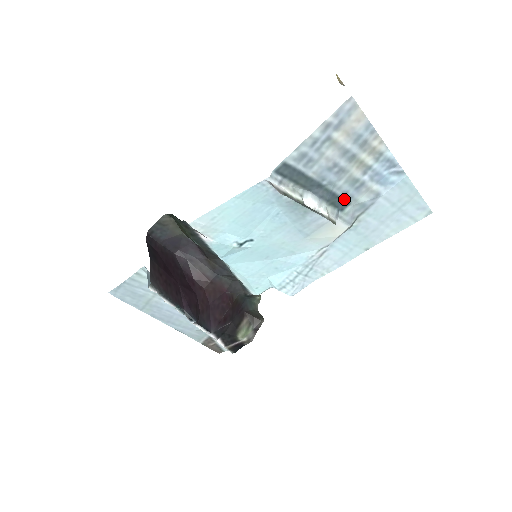
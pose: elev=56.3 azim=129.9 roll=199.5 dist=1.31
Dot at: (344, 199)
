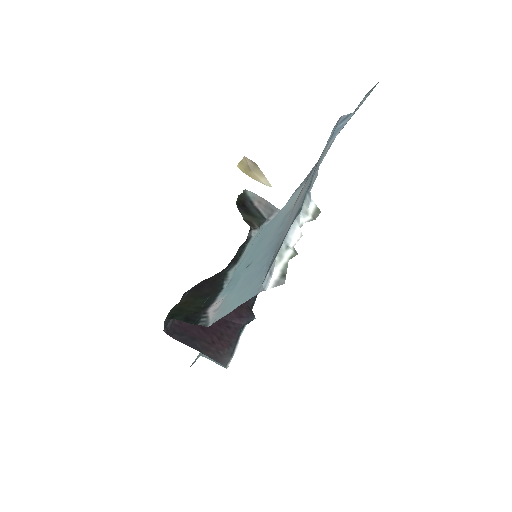
Dot at: occluded
